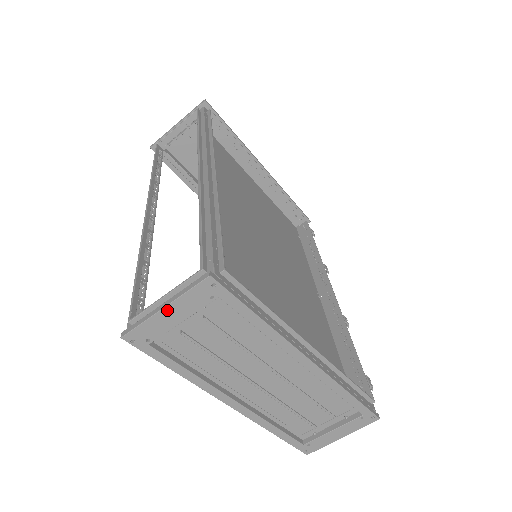
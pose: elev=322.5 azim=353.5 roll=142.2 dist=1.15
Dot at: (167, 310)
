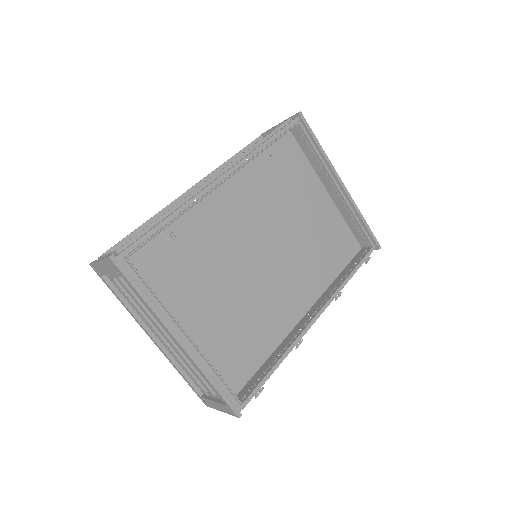
Dot at: (100, 263)
